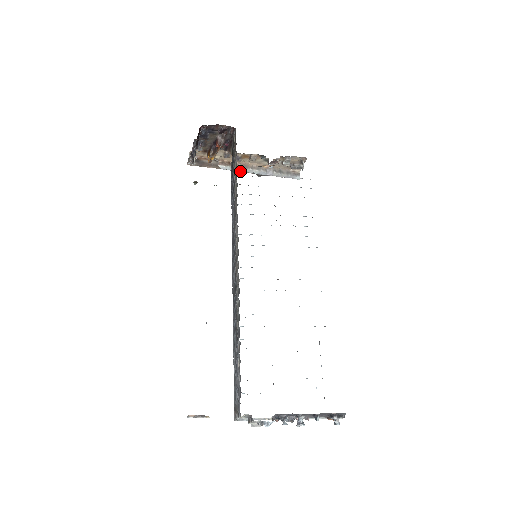
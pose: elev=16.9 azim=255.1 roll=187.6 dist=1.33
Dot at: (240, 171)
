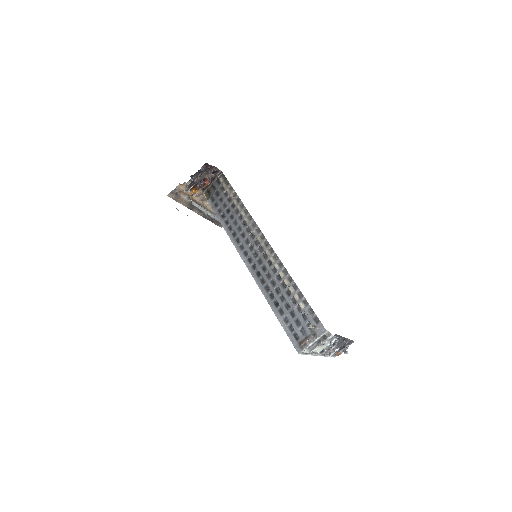
Dot at: occluded
